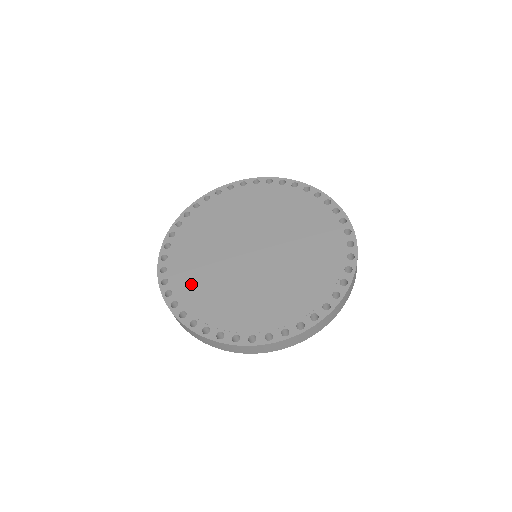
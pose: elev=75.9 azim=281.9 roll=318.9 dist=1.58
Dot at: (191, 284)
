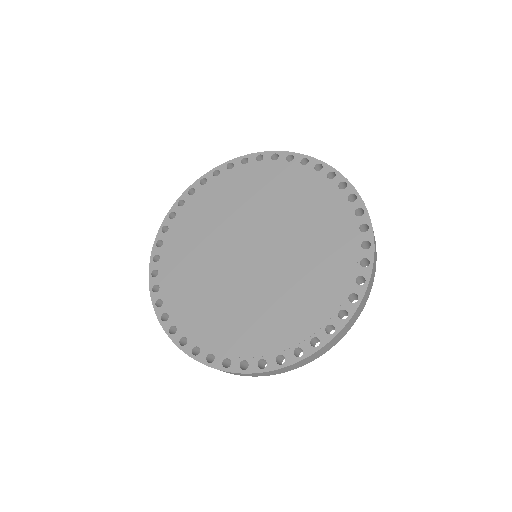
Dot at: (187, 303)
